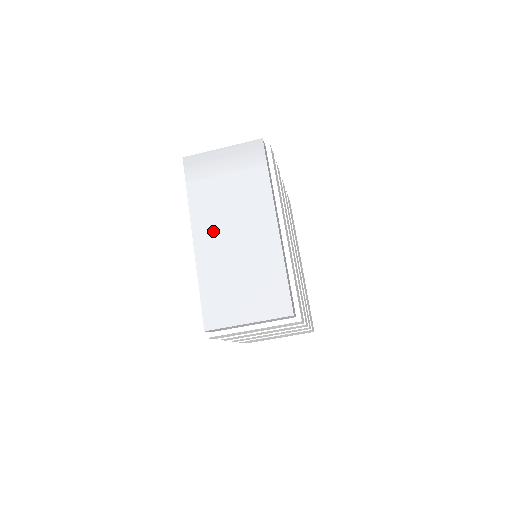
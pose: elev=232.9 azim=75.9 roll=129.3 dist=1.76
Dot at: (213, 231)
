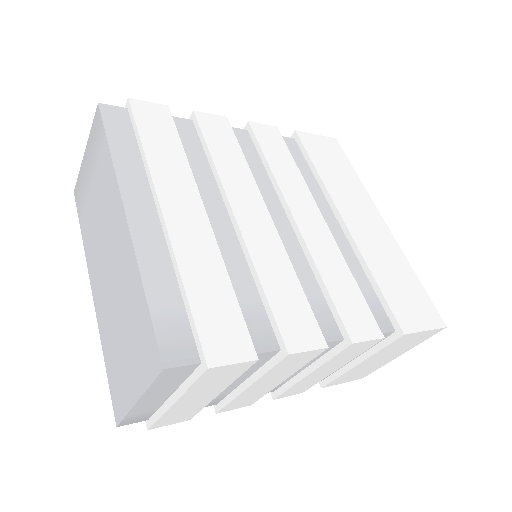
Dot at: (98, 270)
